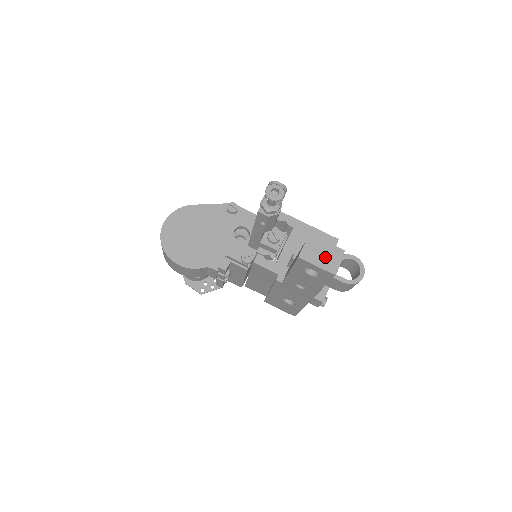
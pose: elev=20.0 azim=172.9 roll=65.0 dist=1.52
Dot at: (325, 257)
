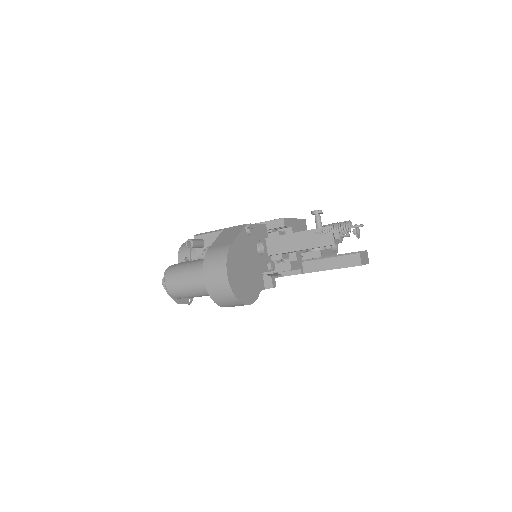
Dot at: (365, 256)
